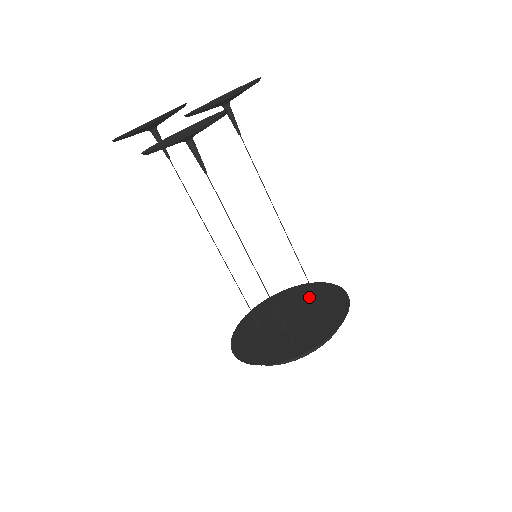
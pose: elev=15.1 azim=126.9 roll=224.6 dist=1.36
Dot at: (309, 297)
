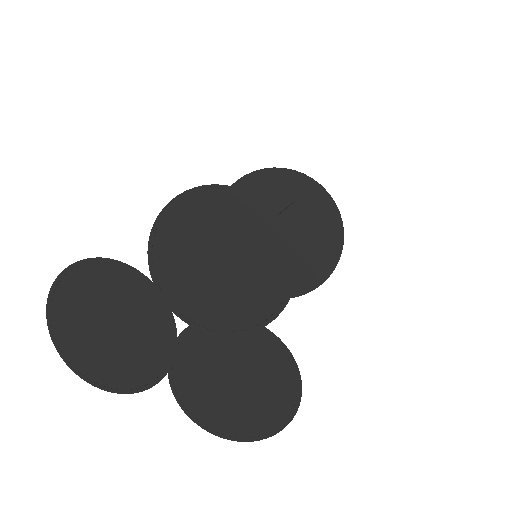
Dot at: (286, 199)
